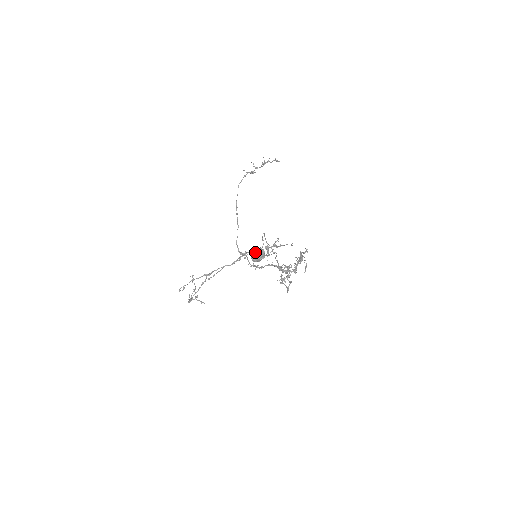
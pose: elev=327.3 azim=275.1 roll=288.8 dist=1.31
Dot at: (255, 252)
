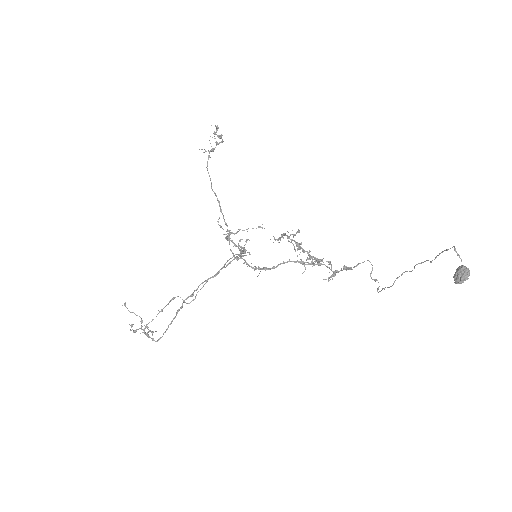
Dot at: (466, 273)
